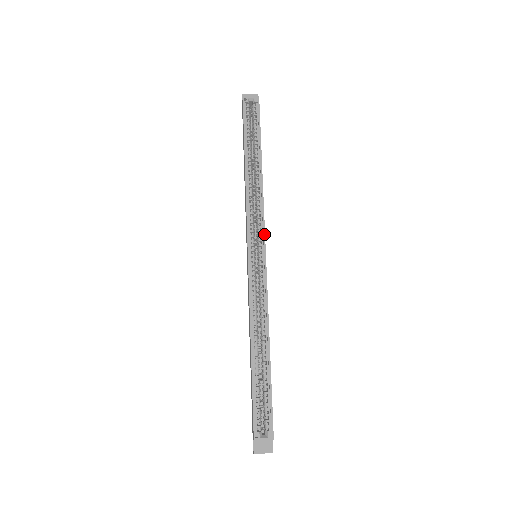
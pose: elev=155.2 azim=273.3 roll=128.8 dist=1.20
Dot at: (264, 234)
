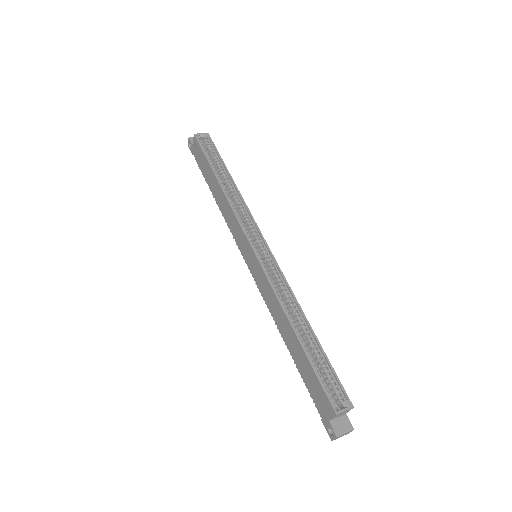
Dot at: (260, 231)
